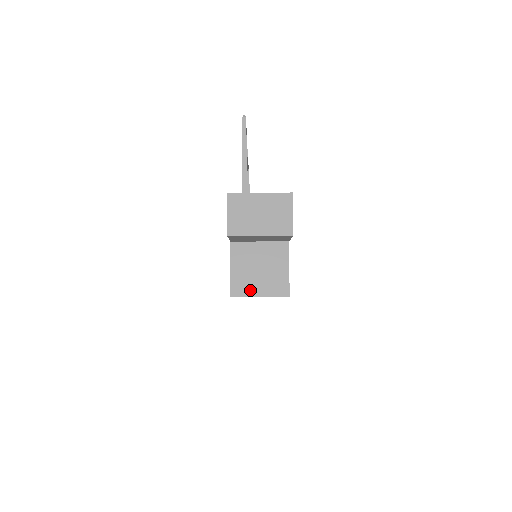
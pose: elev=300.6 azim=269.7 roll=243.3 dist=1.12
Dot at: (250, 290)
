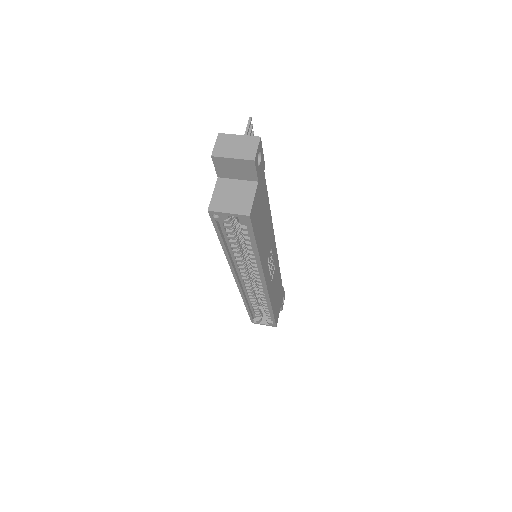
Dot at: (223, 208)
